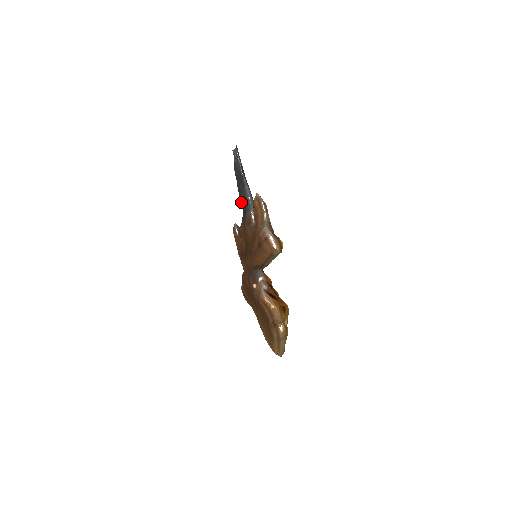
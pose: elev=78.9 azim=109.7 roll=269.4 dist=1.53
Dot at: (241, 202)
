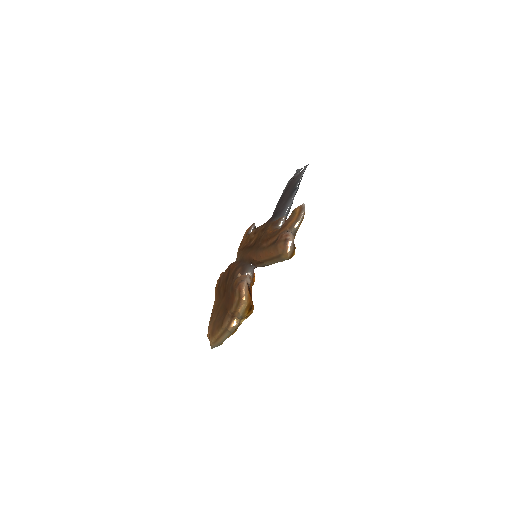
Dot at: (276, 208)
